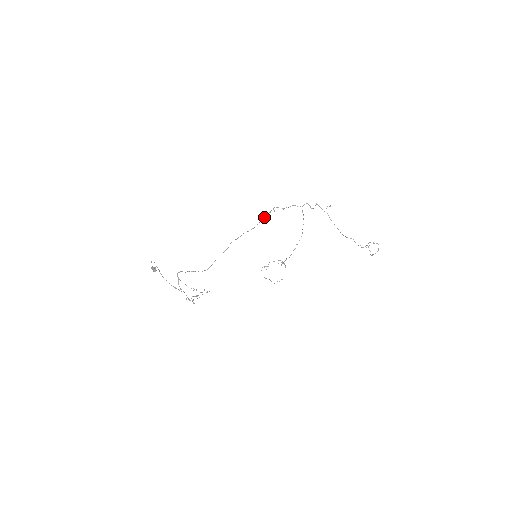
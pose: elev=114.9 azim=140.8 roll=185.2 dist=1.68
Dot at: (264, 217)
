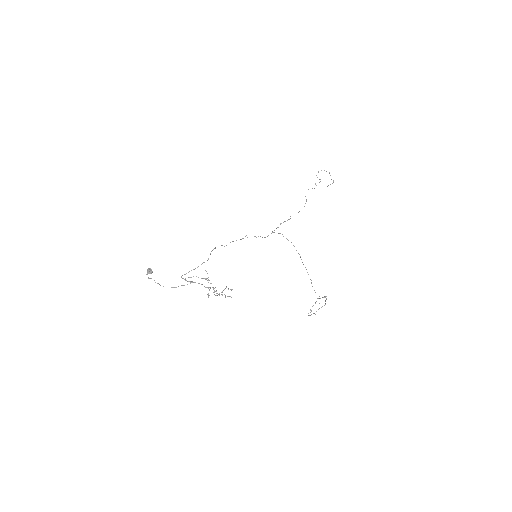
Dot at: (240, 239)
